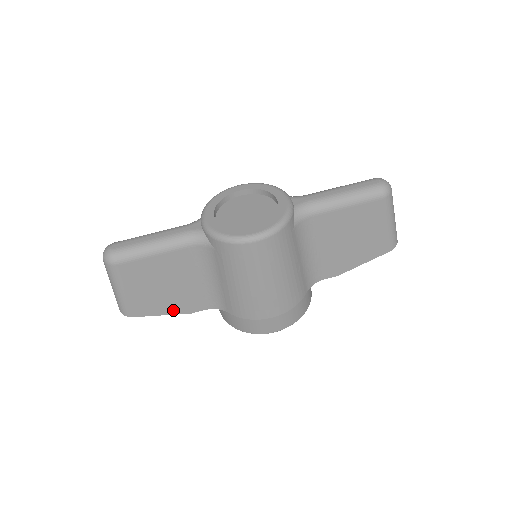
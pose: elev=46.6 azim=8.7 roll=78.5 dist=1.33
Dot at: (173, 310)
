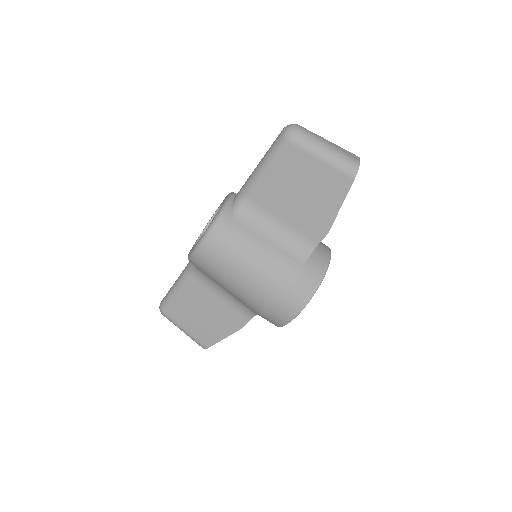
Dot at: (228, 331)
